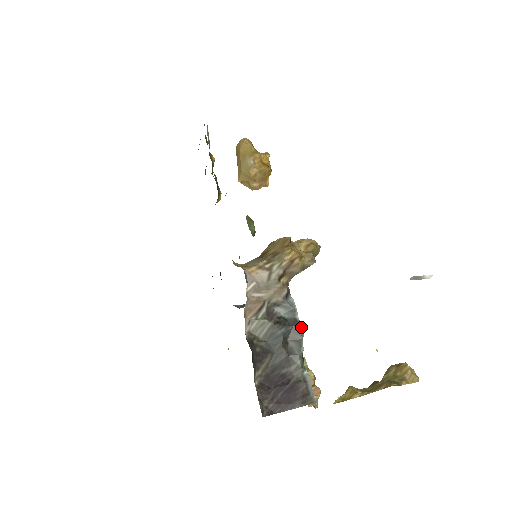
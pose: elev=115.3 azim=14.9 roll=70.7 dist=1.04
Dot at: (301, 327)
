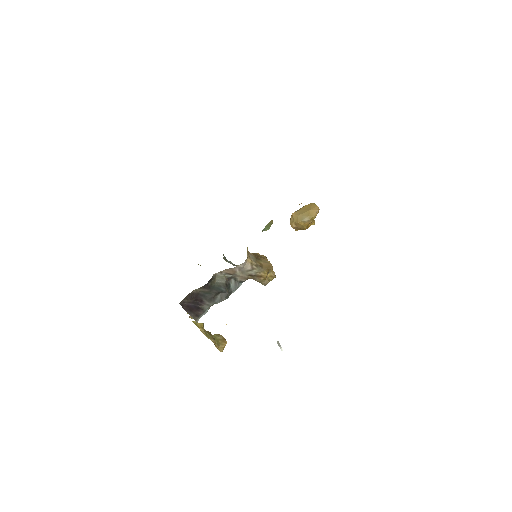
Dot at: occluded
